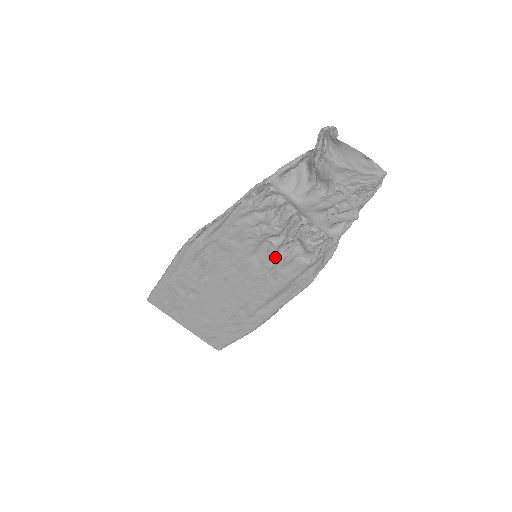
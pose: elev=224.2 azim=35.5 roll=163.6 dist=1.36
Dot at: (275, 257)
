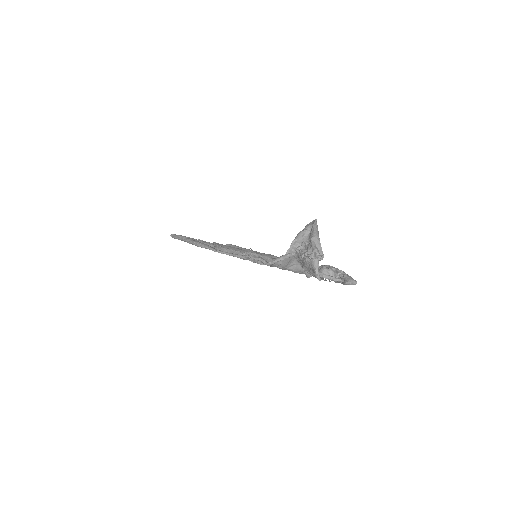
Dot at: occluded
